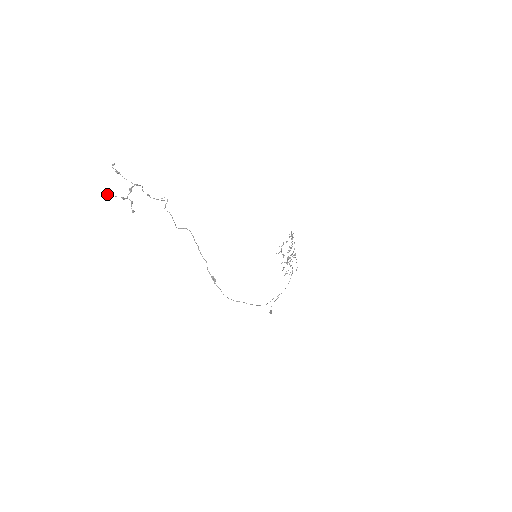
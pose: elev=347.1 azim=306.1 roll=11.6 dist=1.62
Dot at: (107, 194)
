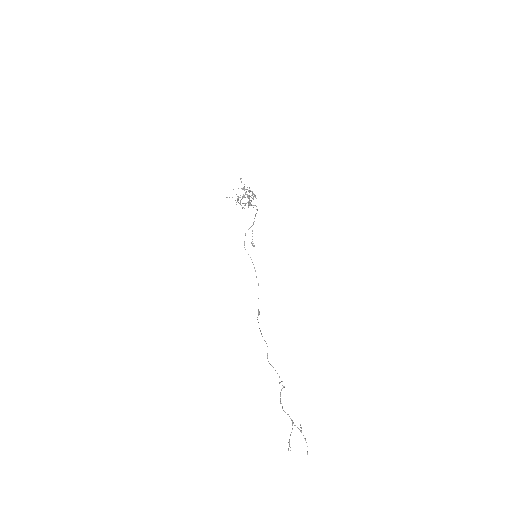
Dot at: occluded
